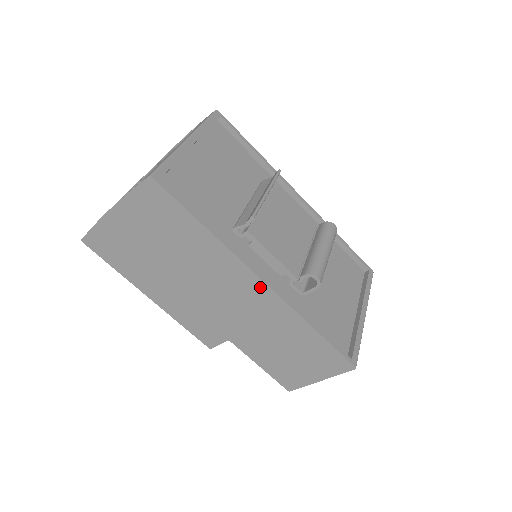
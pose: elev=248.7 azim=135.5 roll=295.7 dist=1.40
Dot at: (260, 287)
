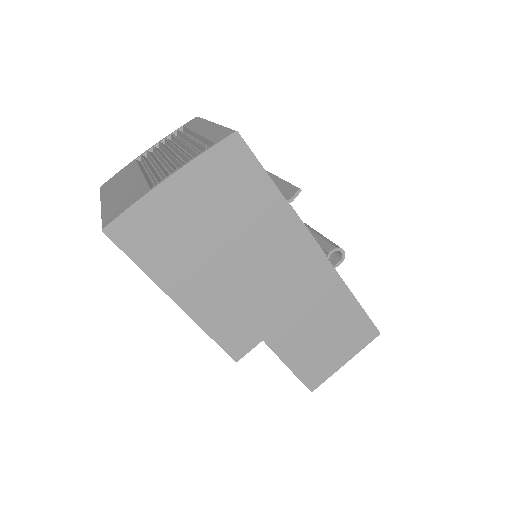
Dot at: (316, 257)
